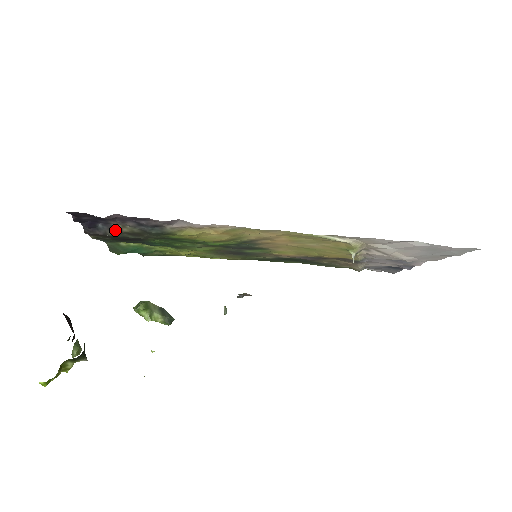
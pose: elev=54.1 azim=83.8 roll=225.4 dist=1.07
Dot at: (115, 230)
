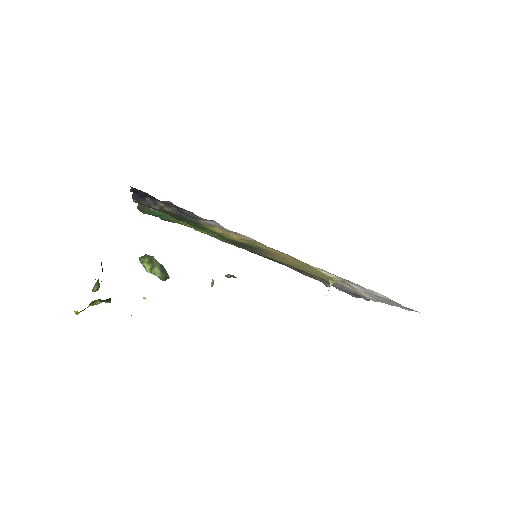
Dot at: (158, 206)
